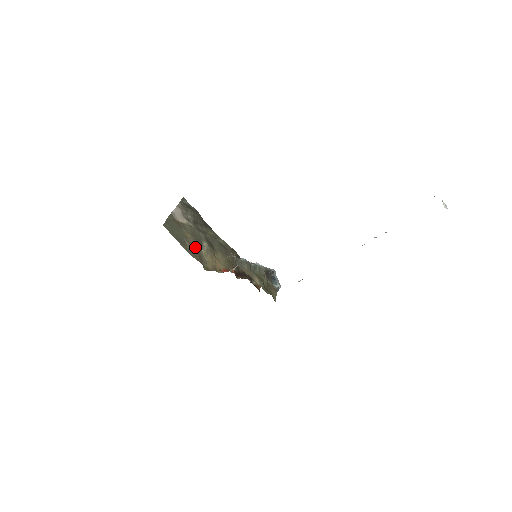
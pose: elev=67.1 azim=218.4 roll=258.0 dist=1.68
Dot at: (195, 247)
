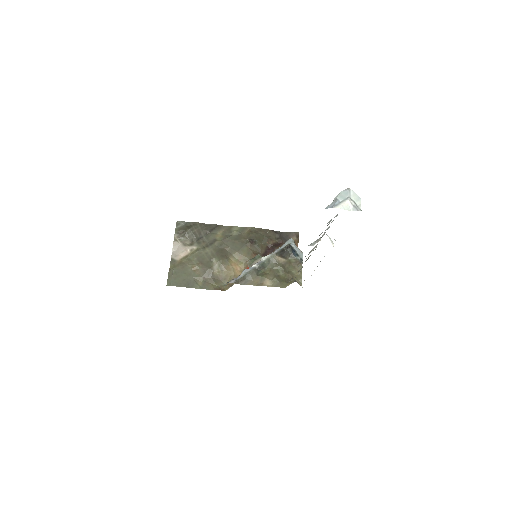
Dot at: (206, 275)
